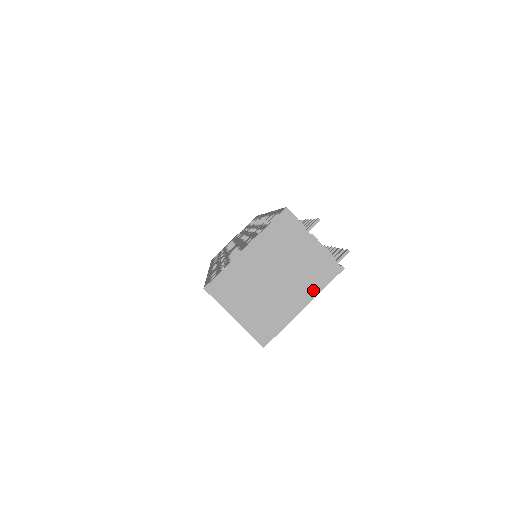
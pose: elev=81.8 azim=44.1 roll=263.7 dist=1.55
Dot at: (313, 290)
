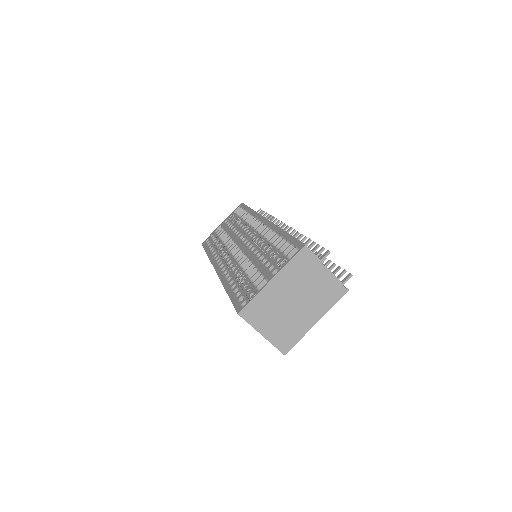
Dot at: (324, 309)
